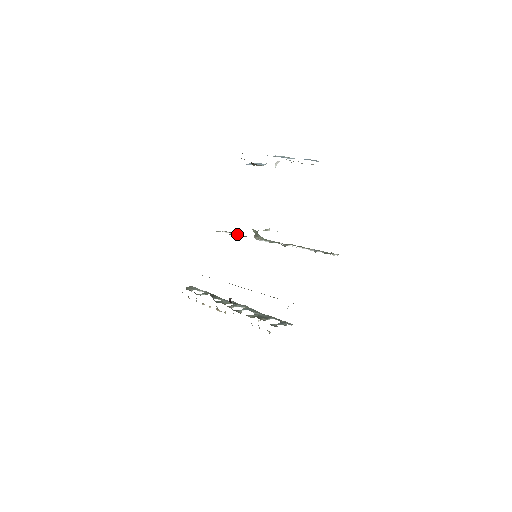
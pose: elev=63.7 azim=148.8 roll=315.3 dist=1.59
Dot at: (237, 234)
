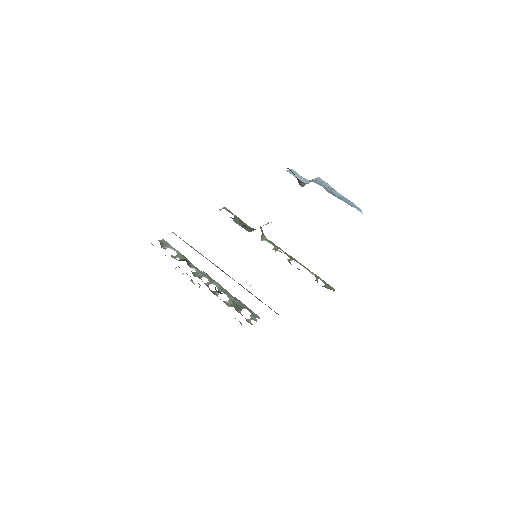
Dot at: (240, 221)
